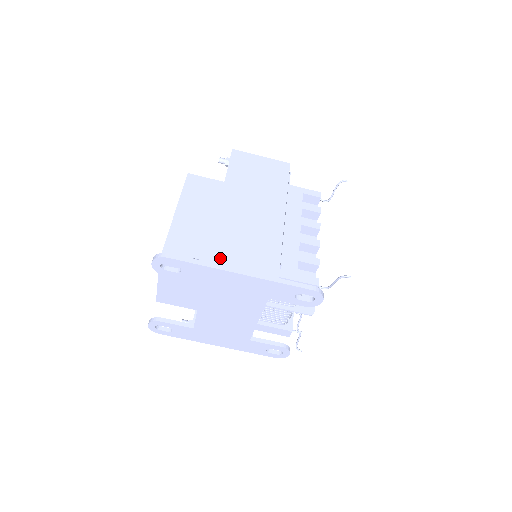
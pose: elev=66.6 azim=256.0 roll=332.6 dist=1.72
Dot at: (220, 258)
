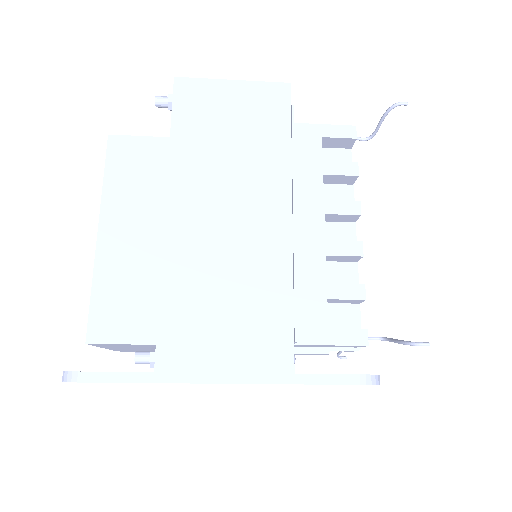
Dot at: (180, 357)
